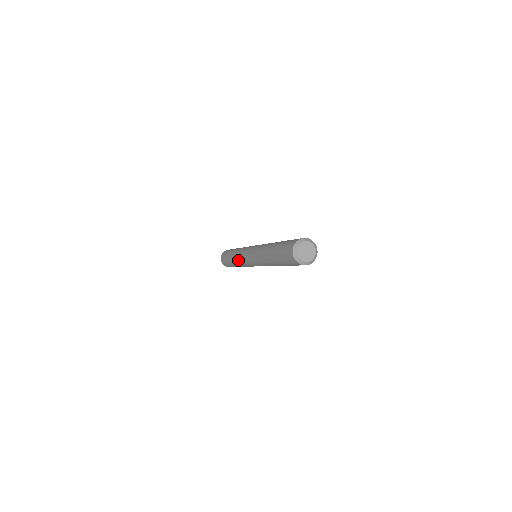
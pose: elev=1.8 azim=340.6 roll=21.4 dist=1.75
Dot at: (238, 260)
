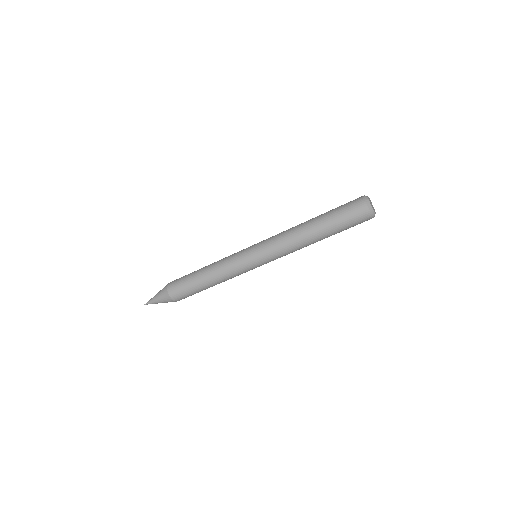
Dot at: (227, 270)
